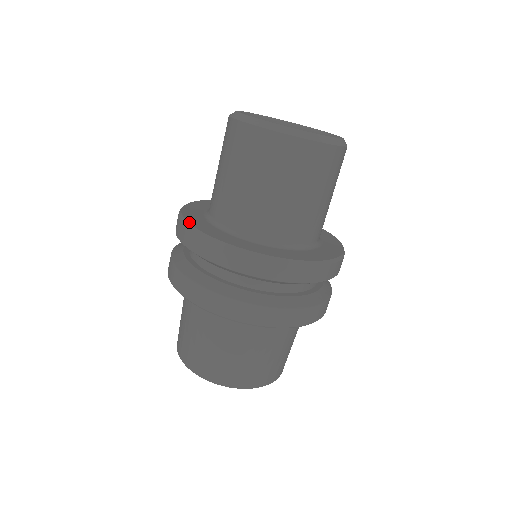
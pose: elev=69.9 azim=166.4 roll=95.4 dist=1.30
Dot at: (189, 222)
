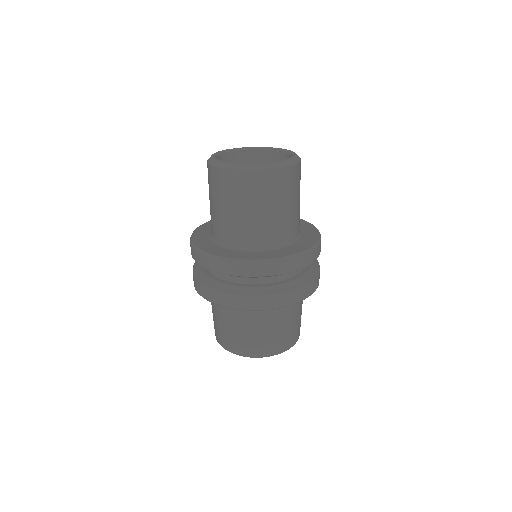
Dot at: (216, 255)
